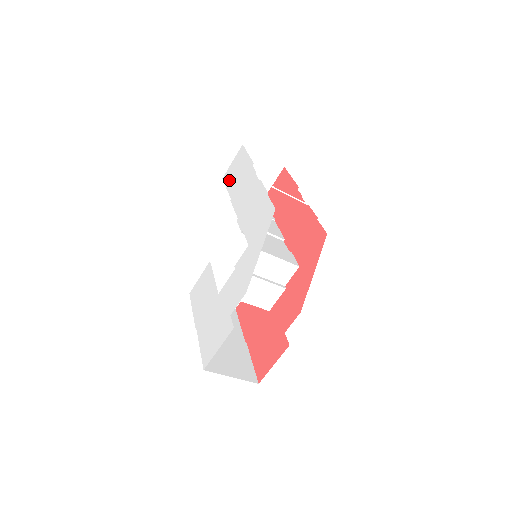
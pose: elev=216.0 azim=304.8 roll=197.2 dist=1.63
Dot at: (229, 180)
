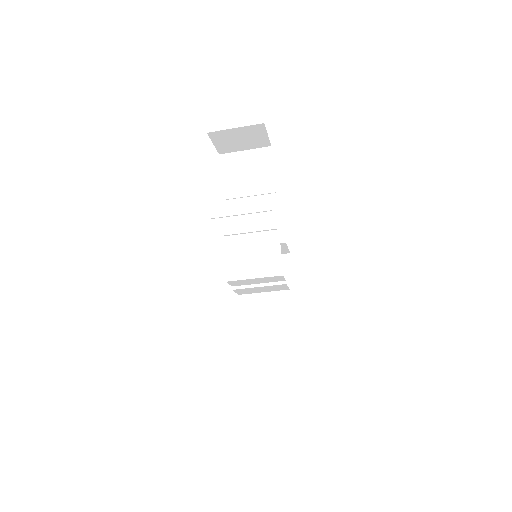
Dot at: occluded
